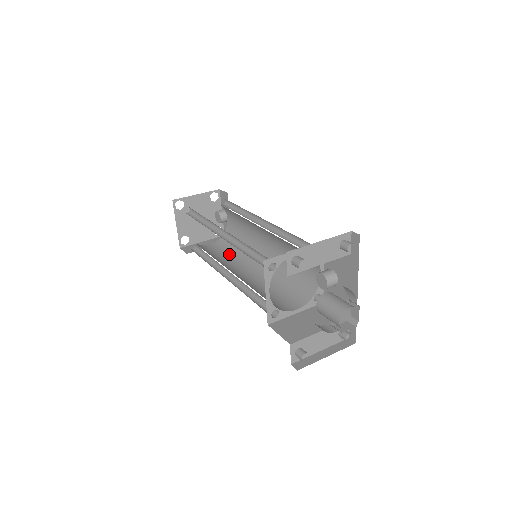
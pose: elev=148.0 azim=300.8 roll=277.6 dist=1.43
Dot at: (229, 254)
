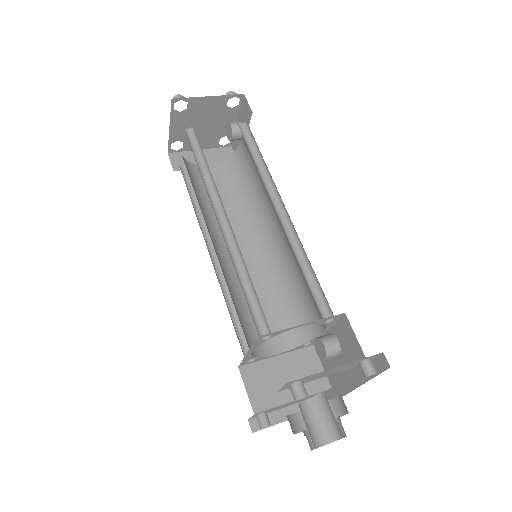
Dot at: (227, 200)
